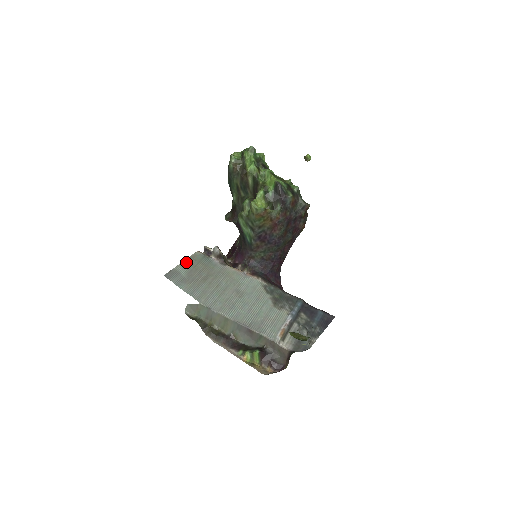
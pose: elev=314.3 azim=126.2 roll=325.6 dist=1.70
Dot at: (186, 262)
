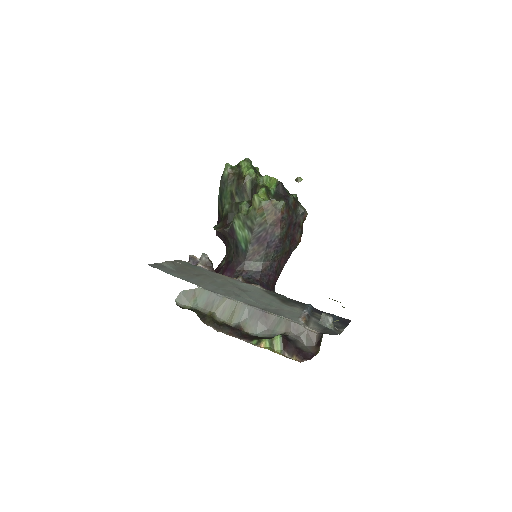
Dot at: (171, 262)
